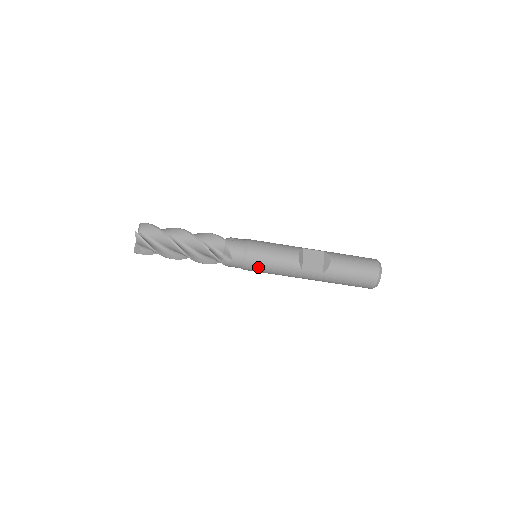
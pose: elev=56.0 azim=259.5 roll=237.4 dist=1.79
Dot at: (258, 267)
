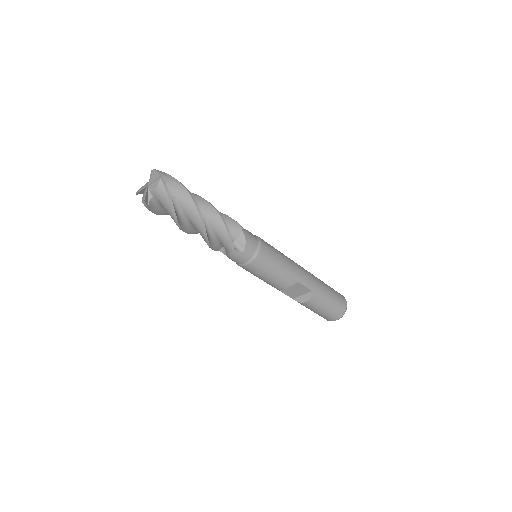
Dot at: occluded
